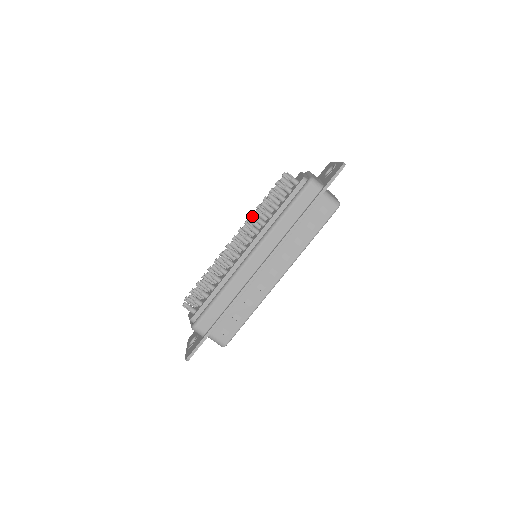
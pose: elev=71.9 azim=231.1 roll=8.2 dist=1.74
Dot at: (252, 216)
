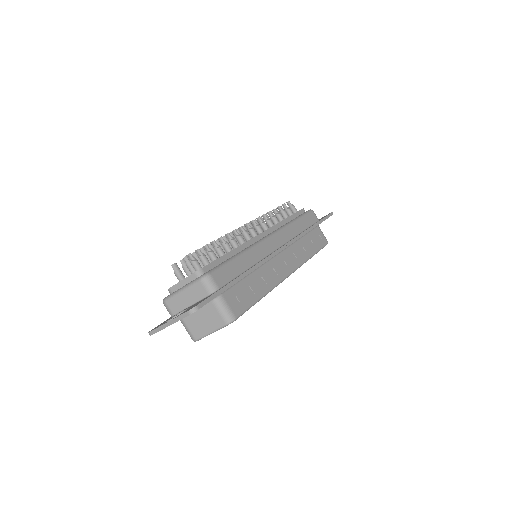
Dot at: (262, 215)
